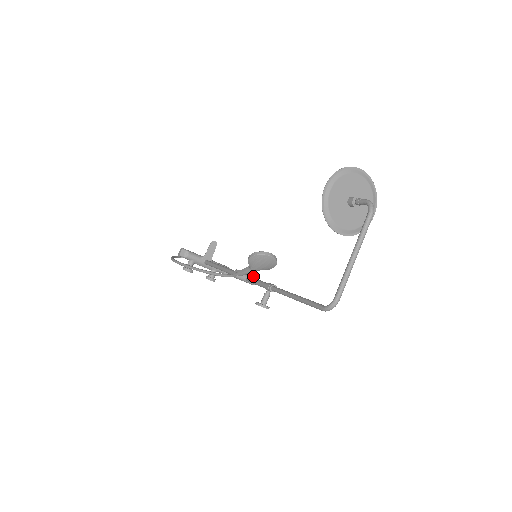
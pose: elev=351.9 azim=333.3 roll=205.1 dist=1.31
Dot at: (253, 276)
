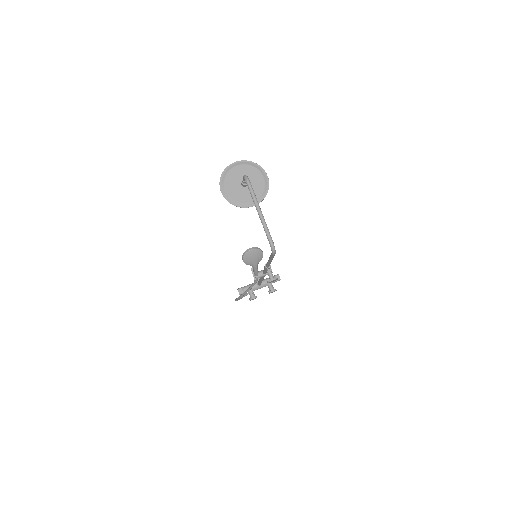
Dot at: occluded
